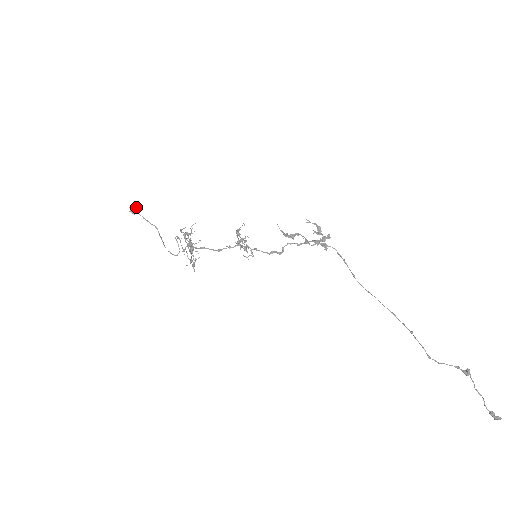
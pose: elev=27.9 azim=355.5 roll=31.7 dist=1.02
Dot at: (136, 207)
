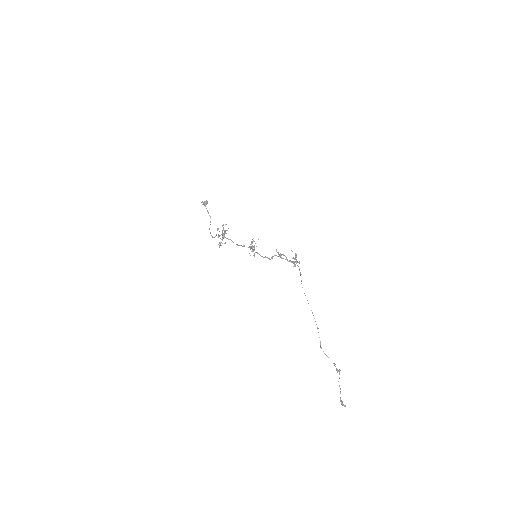
Dot at: (207, 202)
